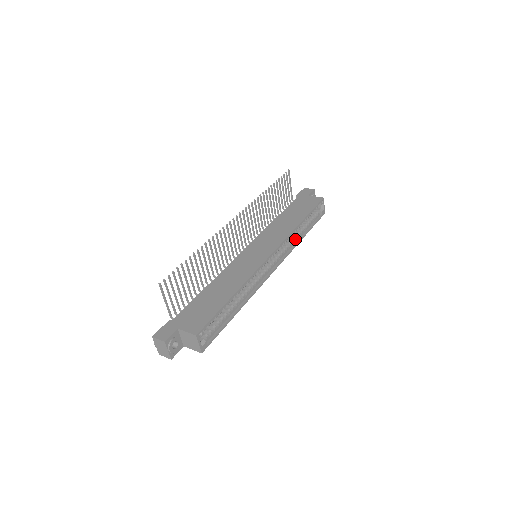
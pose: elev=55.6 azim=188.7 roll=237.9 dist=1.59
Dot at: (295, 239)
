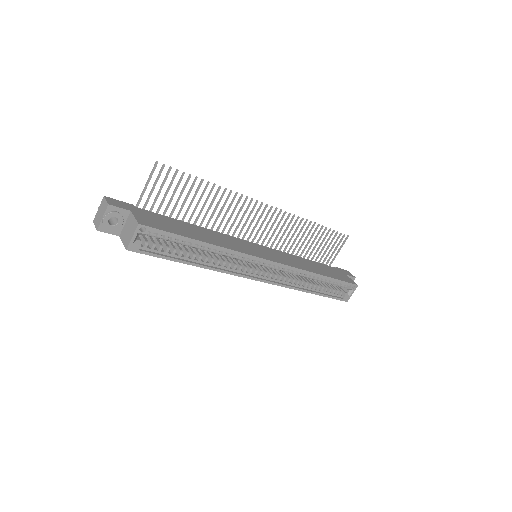
Dot at: (302, 284)
